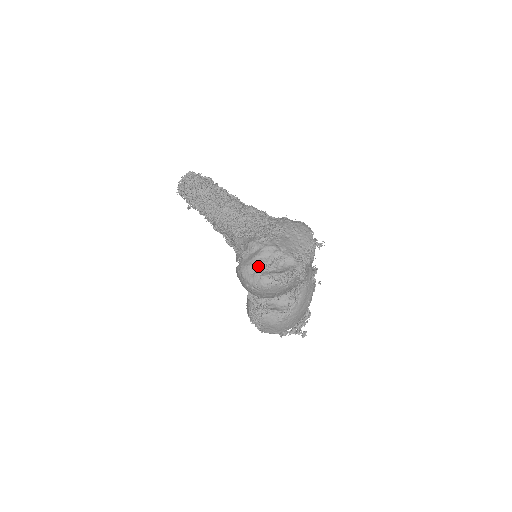
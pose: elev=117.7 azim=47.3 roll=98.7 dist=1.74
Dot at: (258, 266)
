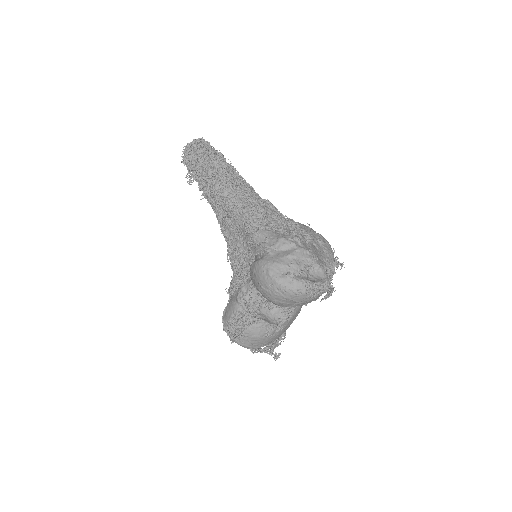
Dot at: (290, 267)
